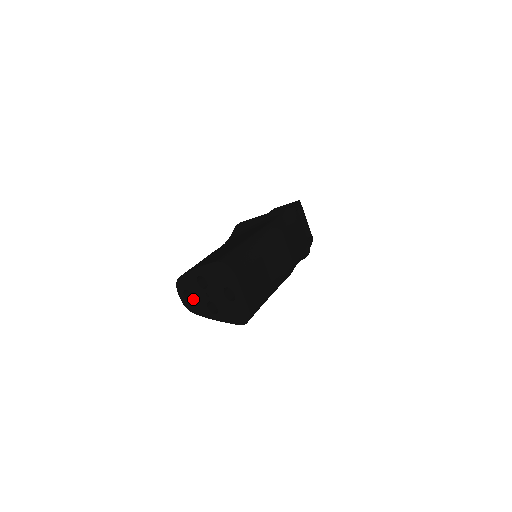
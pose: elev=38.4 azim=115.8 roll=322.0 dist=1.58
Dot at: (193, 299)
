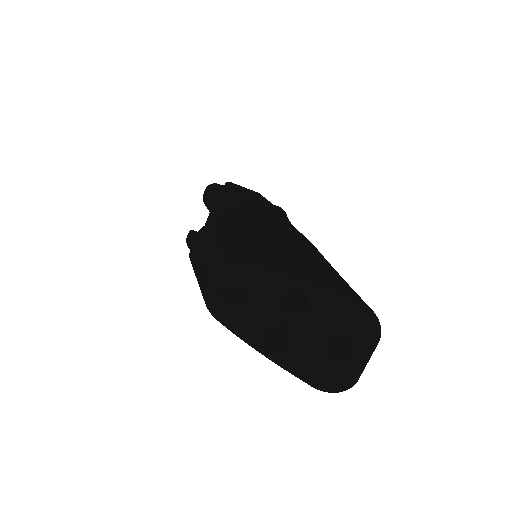
Dot at: (243, 306)
